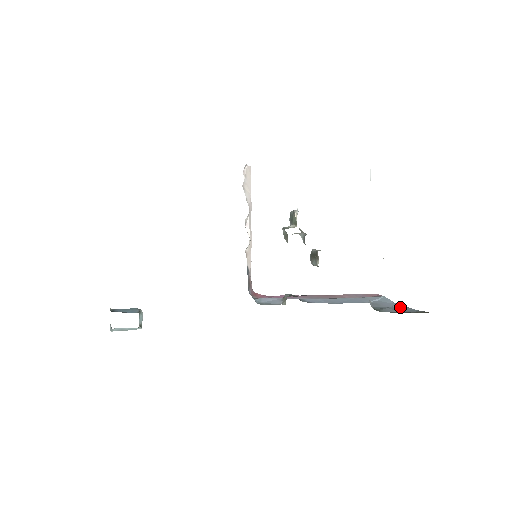
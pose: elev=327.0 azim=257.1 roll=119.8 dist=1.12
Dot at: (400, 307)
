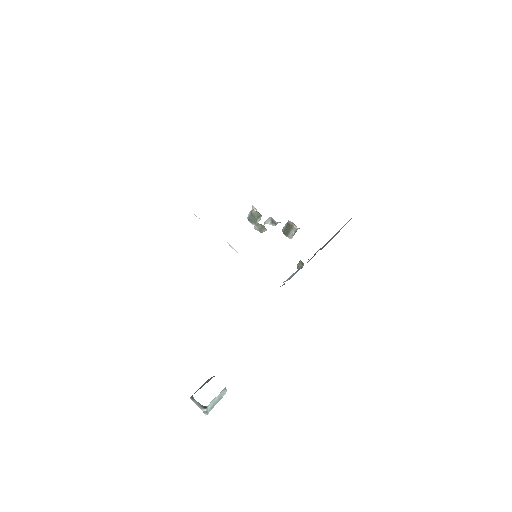
Dot at: occluded
